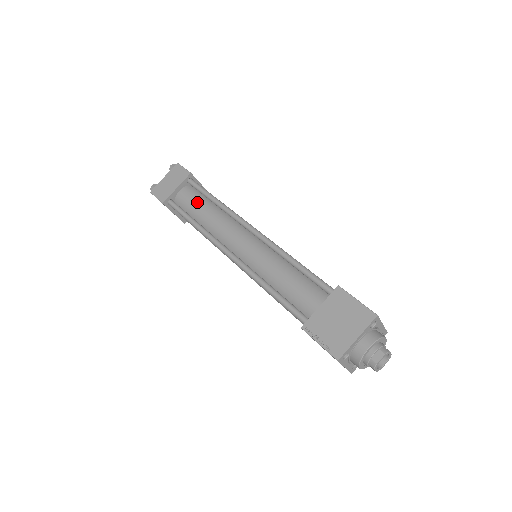
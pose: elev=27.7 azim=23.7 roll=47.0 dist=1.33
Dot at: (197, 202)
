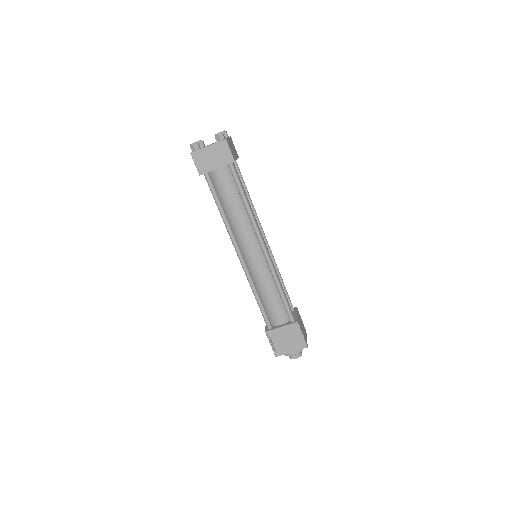
Dot at: (230, 193)
